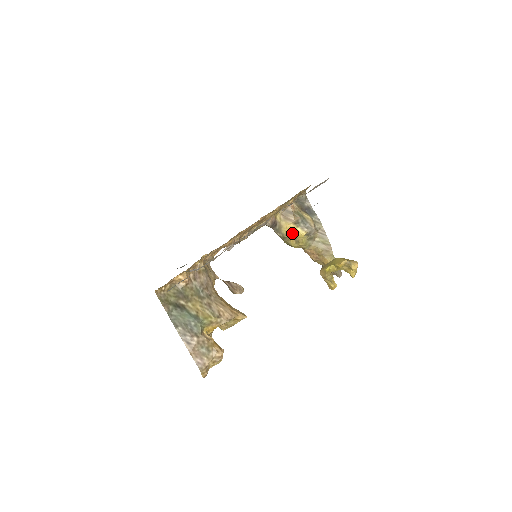
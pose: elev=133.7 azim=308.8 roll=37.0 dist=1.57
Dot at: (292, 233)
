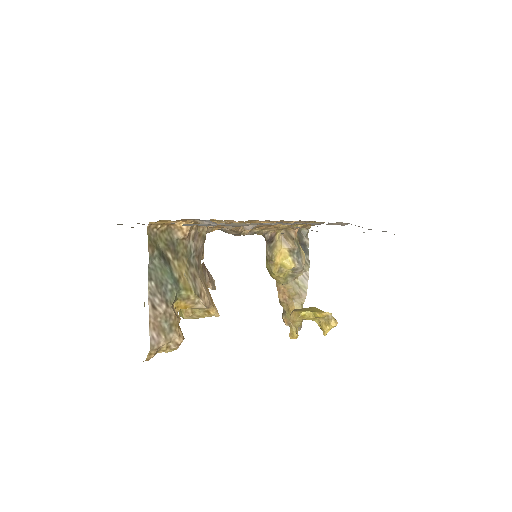
Dot at: (281, 259)
